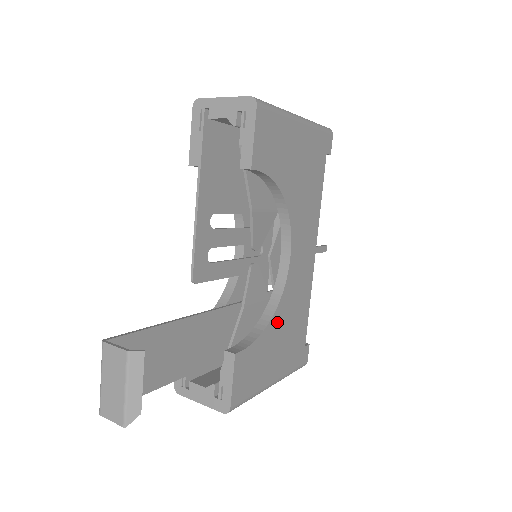
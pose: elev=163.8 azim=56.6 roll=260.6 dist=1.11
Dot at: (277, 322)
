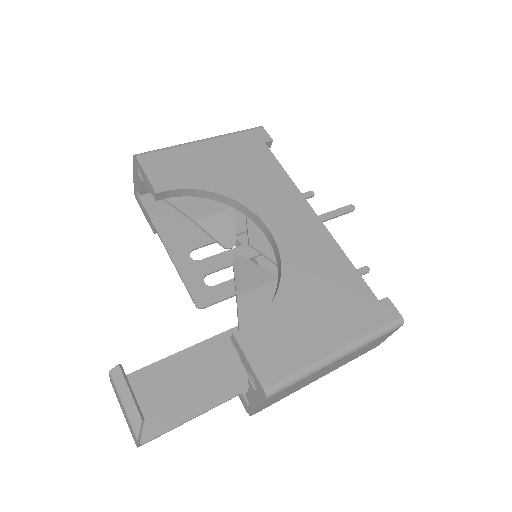
Dot at: (293, 290)
